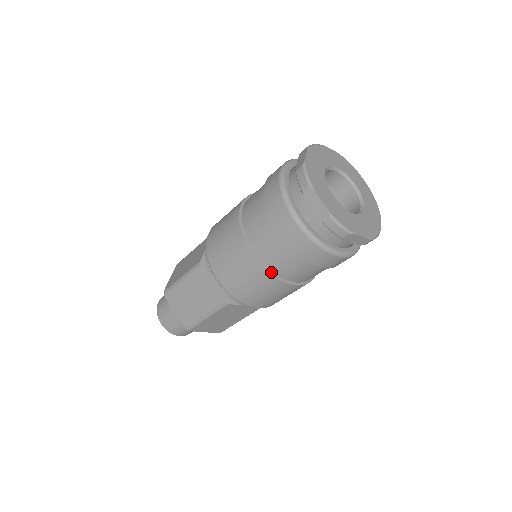
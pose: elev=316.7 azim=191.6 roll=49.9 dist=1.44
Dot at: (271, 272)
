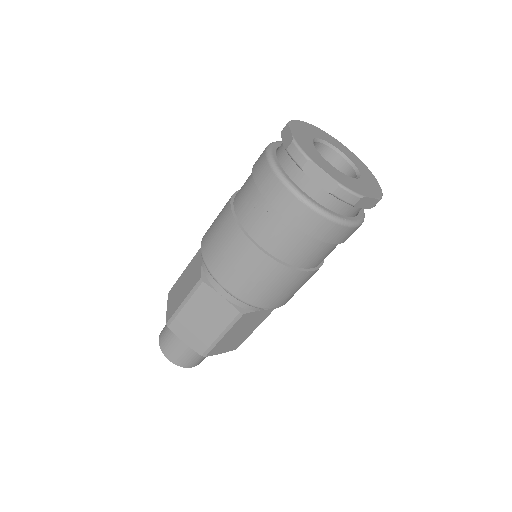
Dot at: (240, 224)
